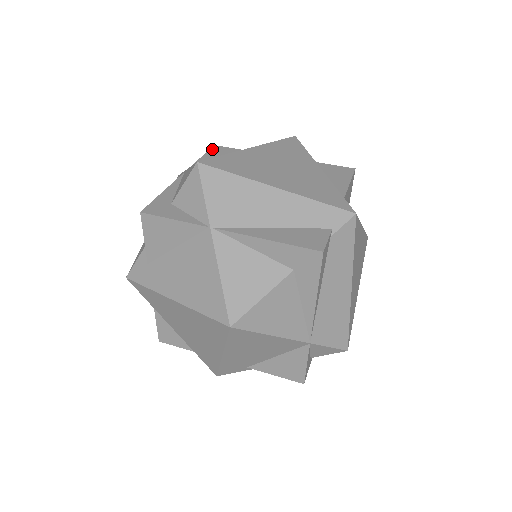
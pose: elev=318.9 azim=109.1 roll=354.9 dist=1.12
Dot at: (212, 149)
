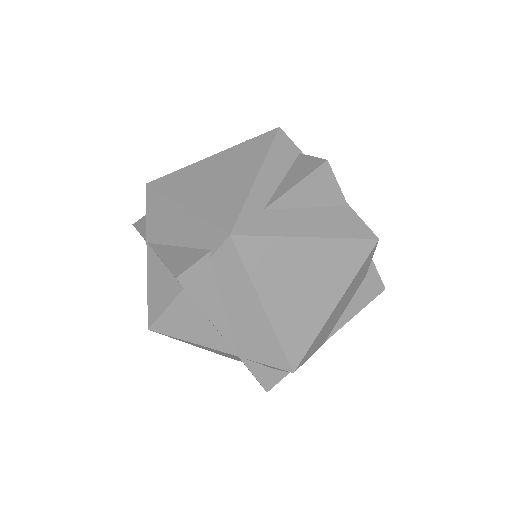
Dot at: occluded
